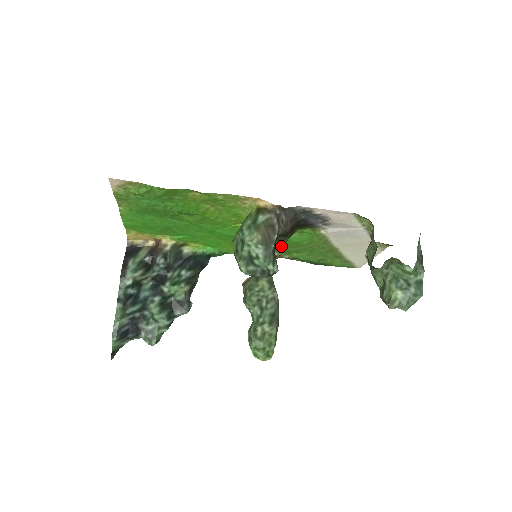
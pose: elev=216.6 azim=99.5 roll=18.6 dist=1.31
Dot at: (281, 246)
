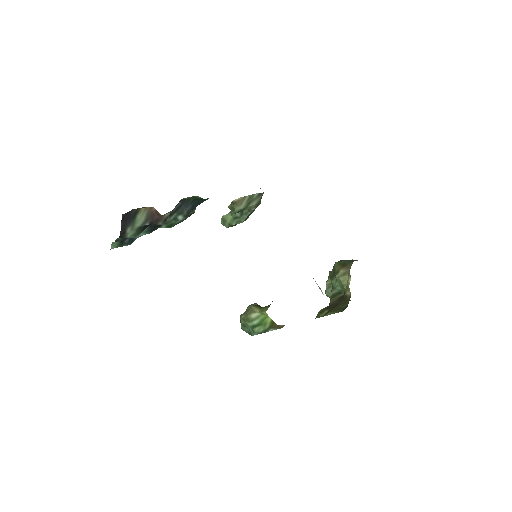
Dot at: occluded
